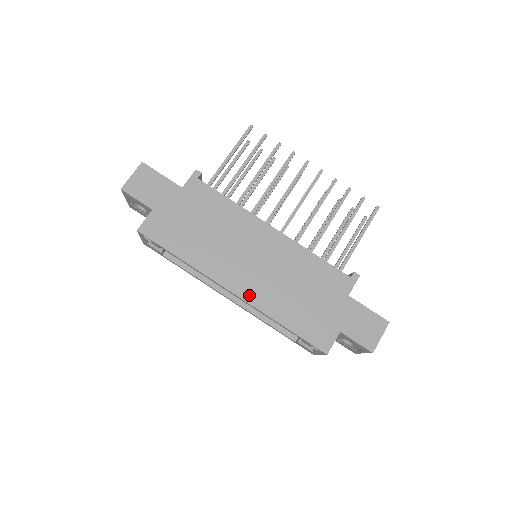
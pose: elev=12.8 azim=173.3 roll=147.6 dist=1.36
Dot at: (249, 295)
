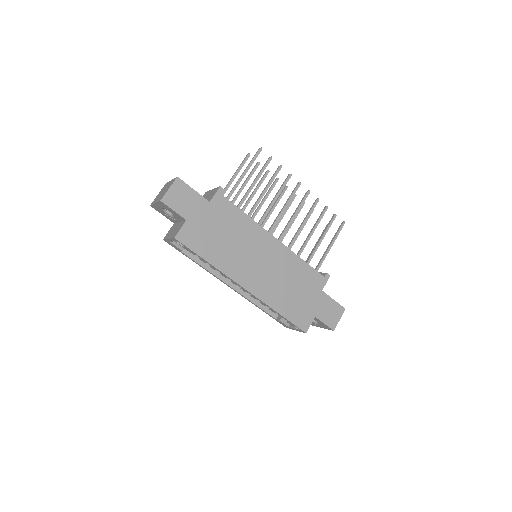
Dot at: (257, 291)
